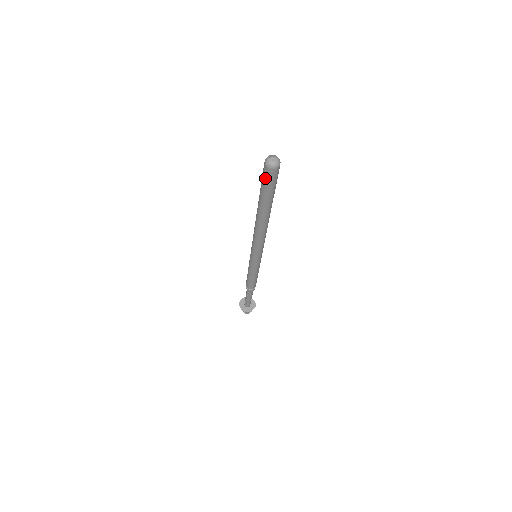
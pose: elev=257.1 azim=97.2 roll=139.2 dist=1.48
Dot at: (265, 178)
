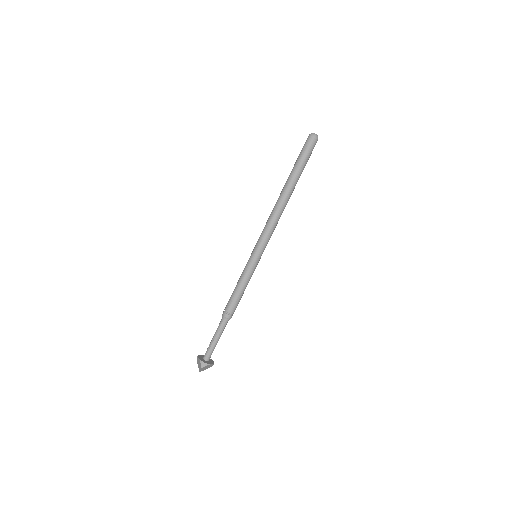
Dot at: (305, 147)
